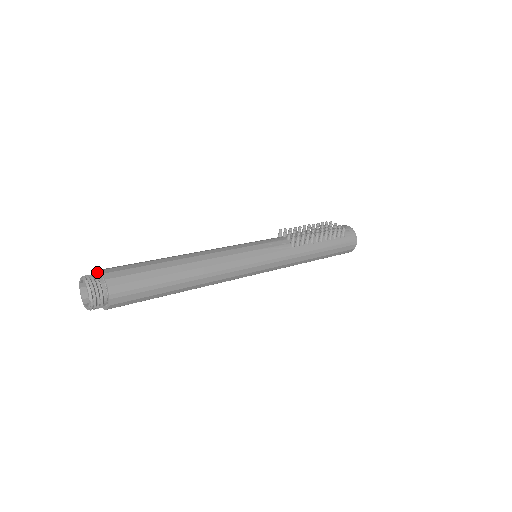
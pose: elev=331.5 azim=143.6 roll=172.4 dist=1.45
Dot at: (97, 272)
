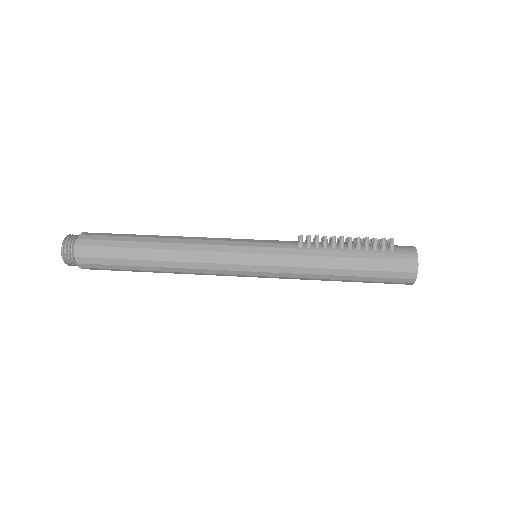
Dot at: occluded
